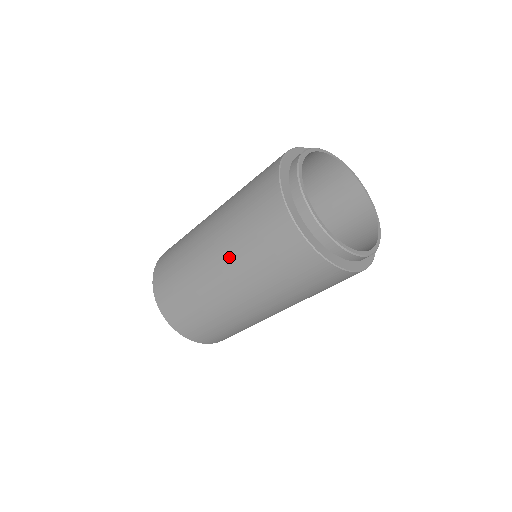
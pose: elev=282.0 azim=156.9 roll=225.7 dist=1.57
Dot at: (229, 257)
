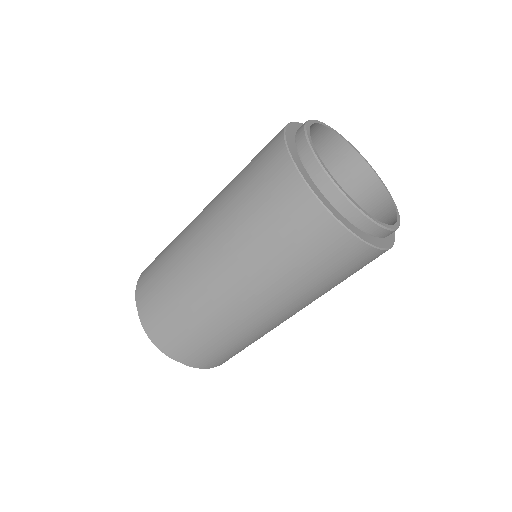
Dot at: (244, 266)
